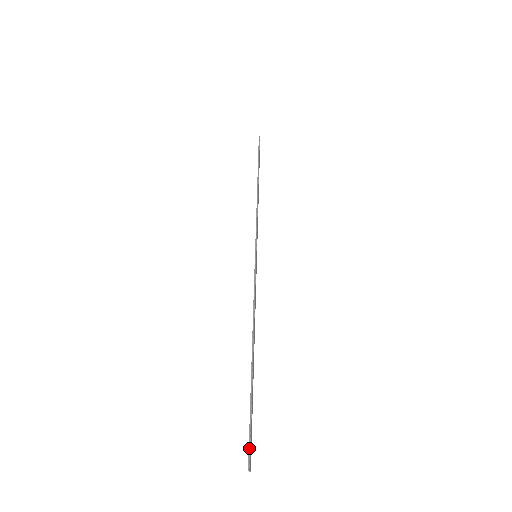
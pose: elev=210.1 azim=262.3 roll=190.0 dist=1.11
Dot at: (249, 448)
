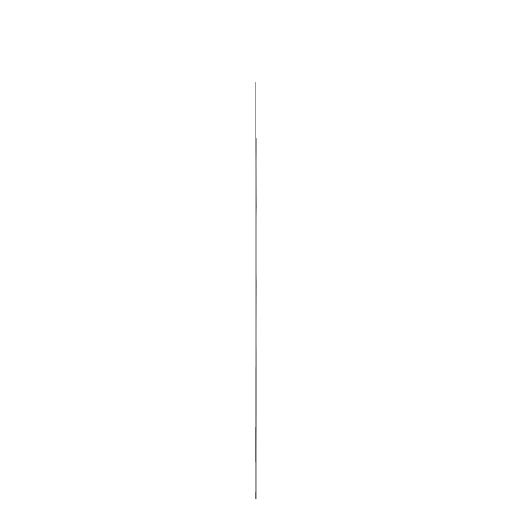
Dot at: (256, 477)
